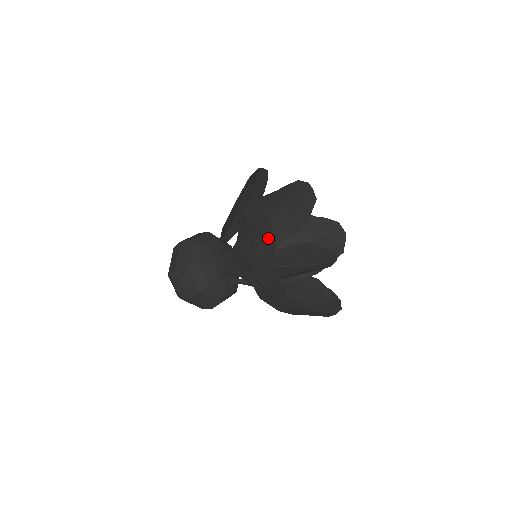
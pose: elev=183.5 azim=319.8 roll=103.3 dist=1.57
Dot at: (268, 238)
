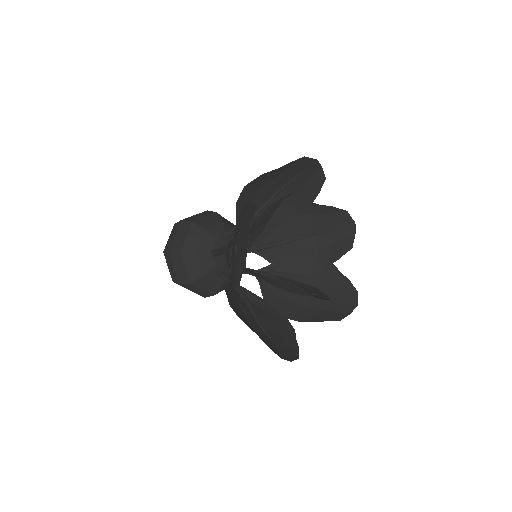
Dot at: (275, 207)
